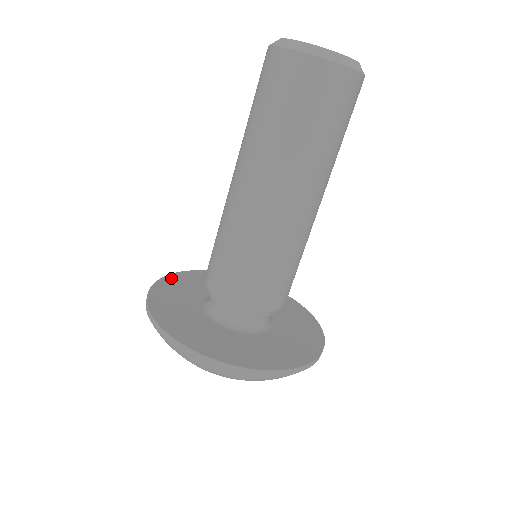
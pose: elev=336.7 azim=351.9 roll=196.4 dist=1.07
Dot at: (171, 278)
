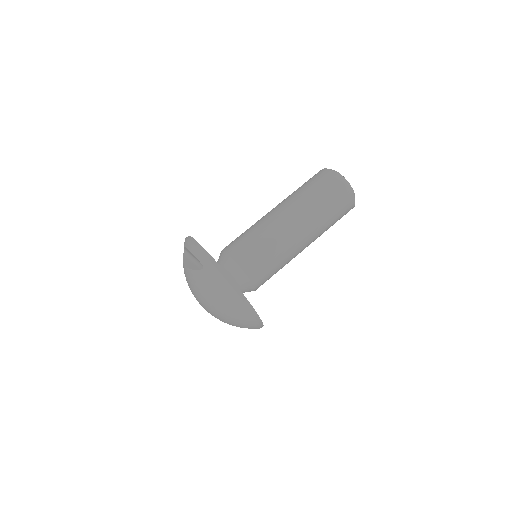
Dot at: occluded
